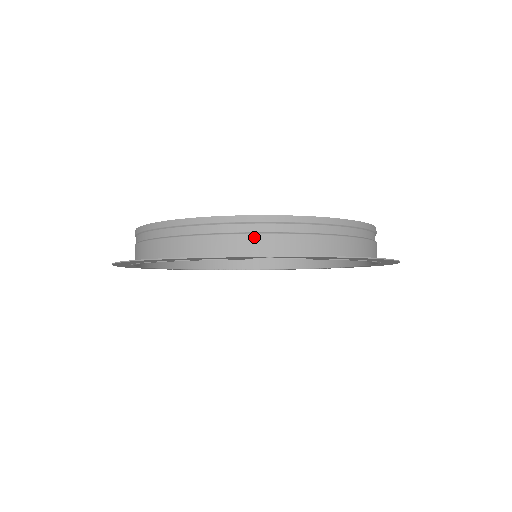
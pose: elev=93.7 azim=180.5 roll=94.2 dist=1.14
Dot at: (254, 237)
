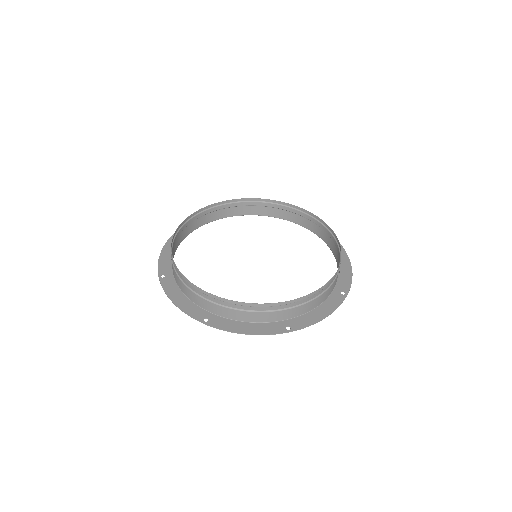
Dot at: (332, 285)
